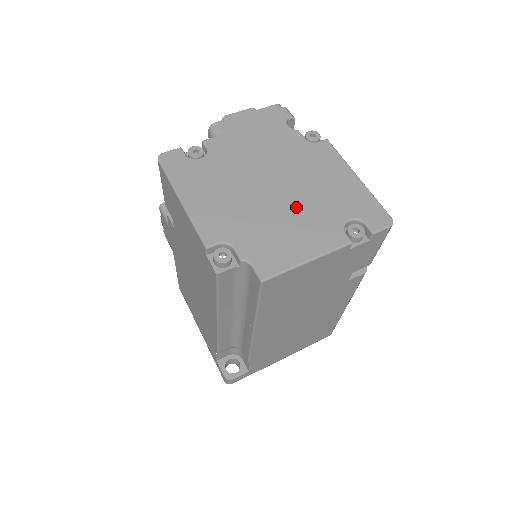
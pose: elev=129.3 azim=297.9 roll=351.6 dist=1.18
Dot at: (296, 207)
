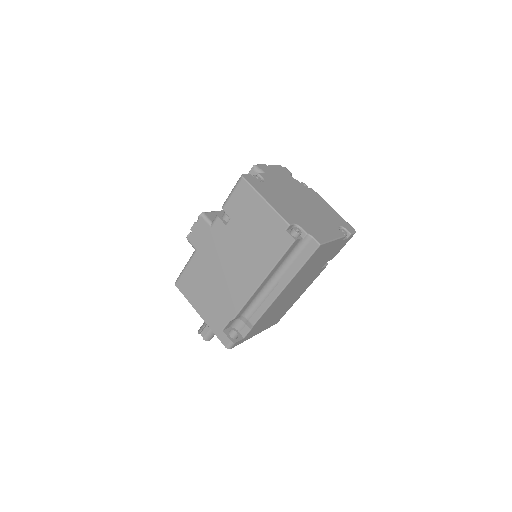
Dot at: (316, 215)
